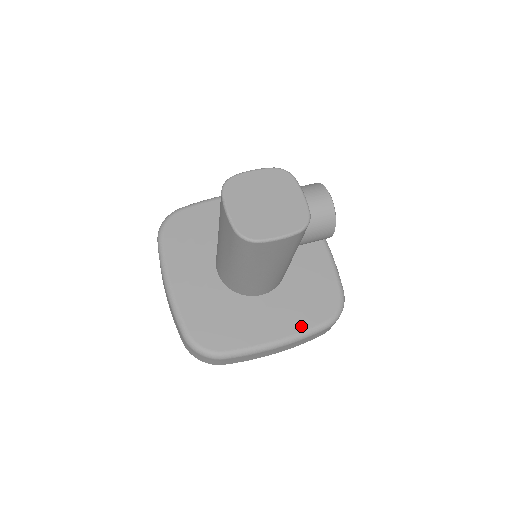
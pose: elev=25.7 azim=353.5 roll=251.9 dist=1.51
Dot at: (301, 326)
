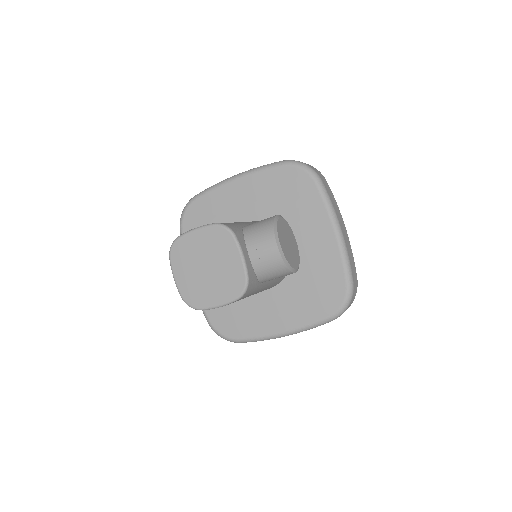
Dot at: (304, 320)
